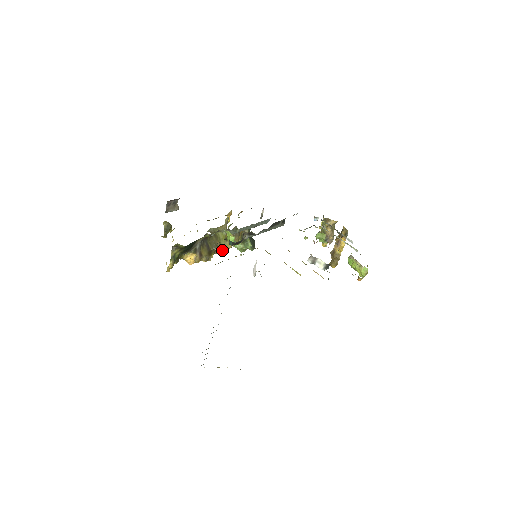
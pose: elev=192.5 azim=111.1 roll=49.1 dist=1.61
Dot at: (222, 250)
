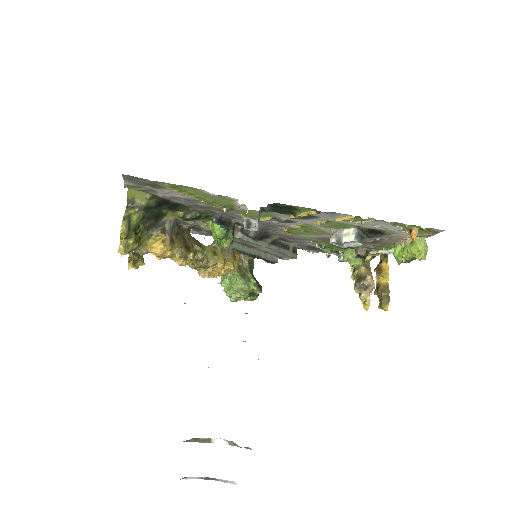
Dot at: (209, 266)
